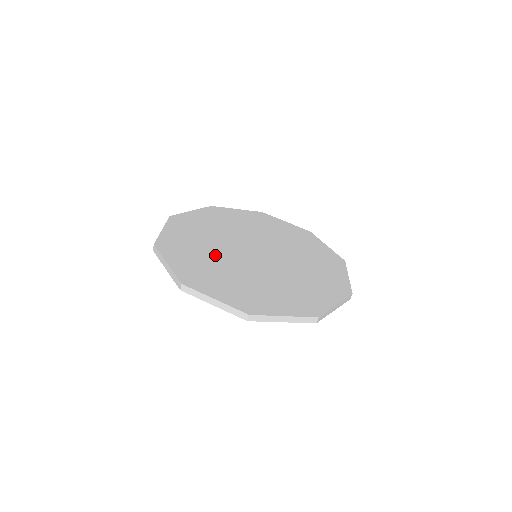
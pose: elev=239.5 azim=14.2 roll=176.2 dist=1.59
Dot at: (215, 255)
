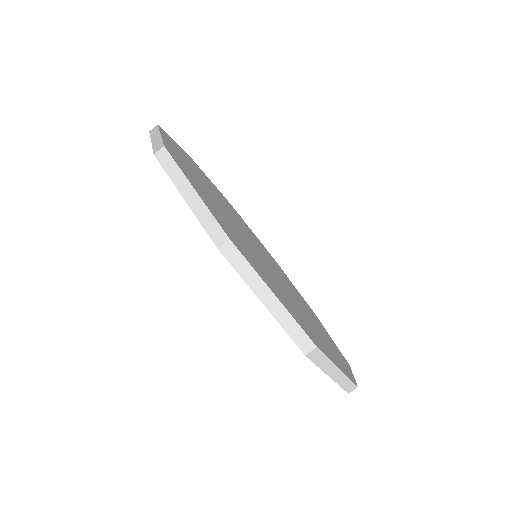
Dot at: (231, 223)
